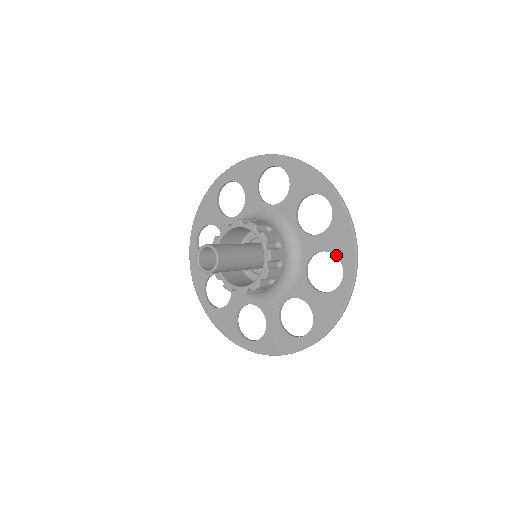
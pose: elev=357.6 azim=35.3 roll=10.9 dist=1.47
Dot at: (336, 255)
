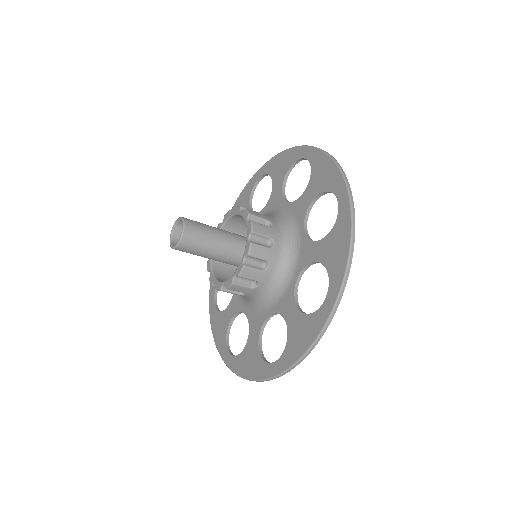
Dot at: (327, 268)
